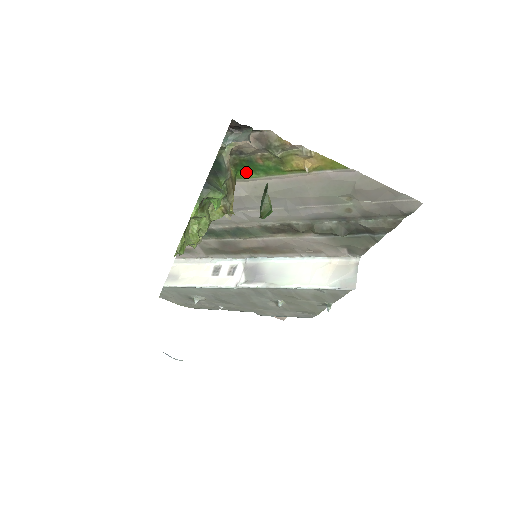
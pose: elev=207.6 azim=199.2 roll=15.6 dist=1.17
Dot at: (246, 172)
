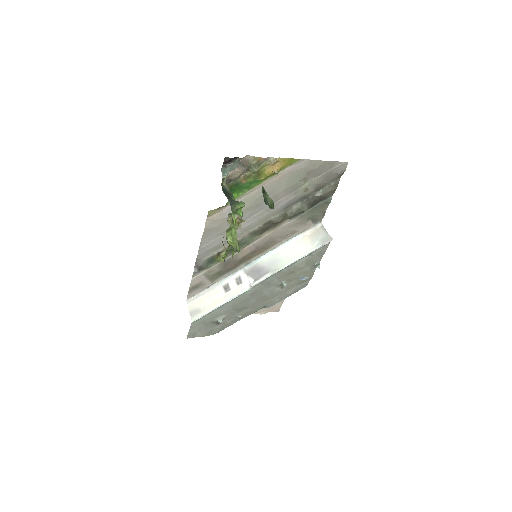
Dot at: (235, 194)
